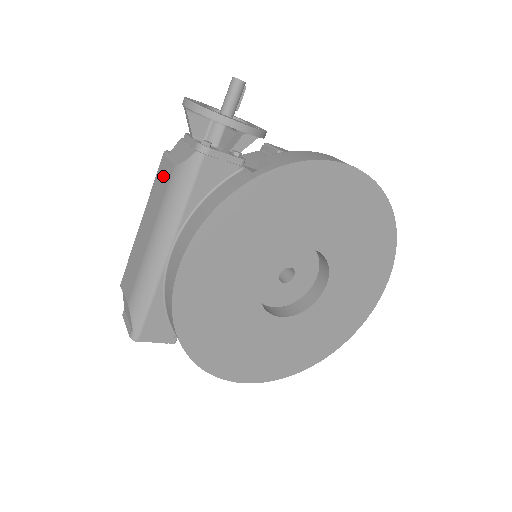
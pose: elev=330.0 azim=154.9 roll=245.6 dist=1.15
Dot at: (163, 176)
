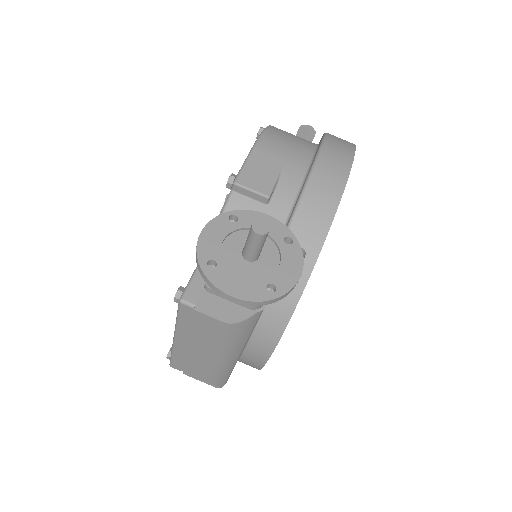
Dot at: (202, 323)
